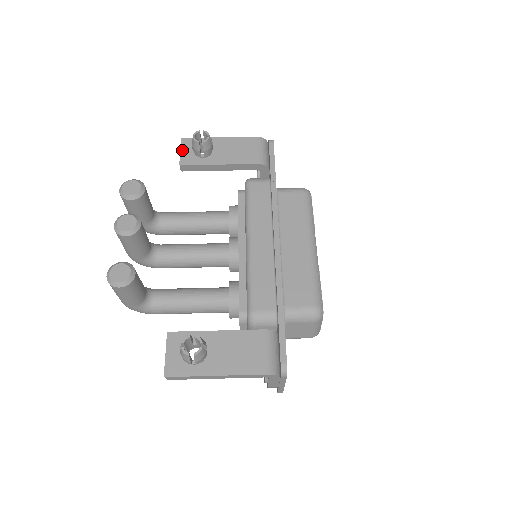
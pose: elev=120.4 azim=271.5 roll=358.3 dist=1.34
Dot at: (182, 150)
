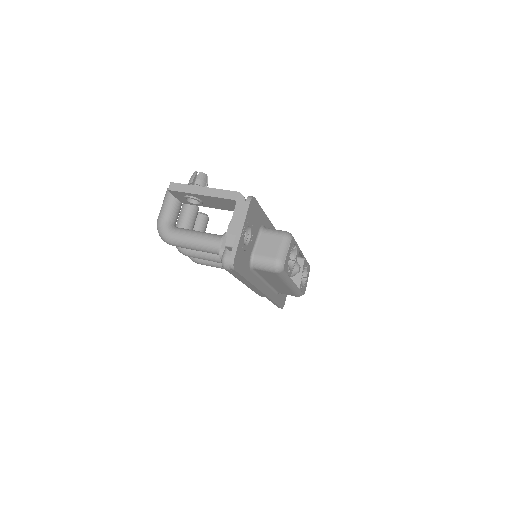
Dot at: occluded
